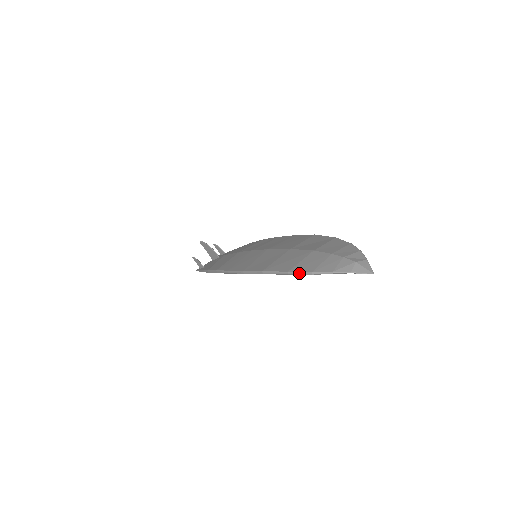
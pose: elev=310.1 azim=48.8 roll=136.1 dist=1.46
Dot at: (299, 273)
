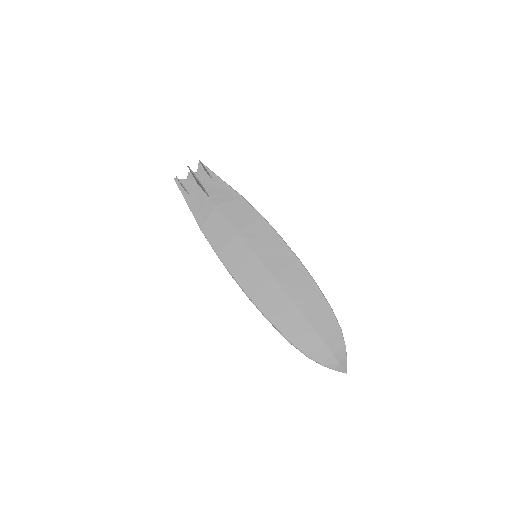
Dot at: (299, 350)
